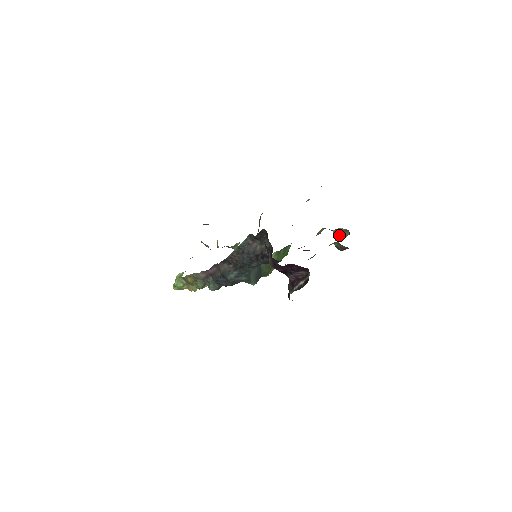
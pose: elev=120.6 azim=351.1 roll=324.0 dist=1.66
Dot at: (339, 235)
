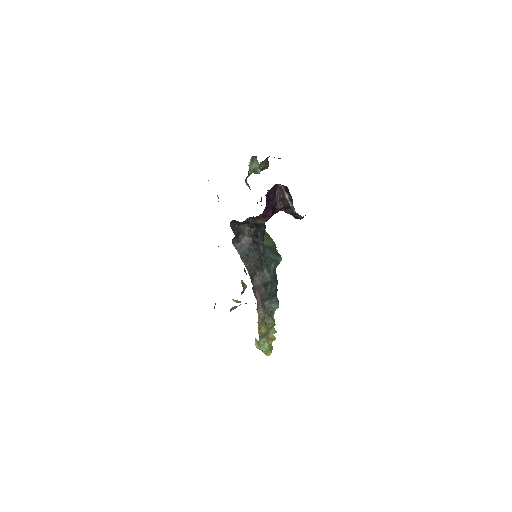
Dot at: (255, 168)
